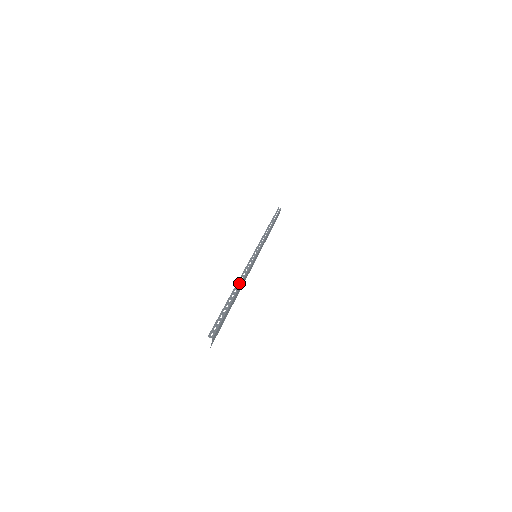
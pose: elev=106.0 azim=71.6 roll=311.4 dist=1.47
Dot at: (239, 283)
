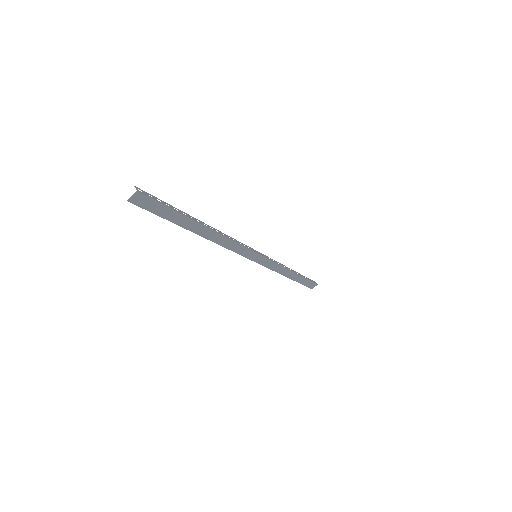
Dot at: occluded
